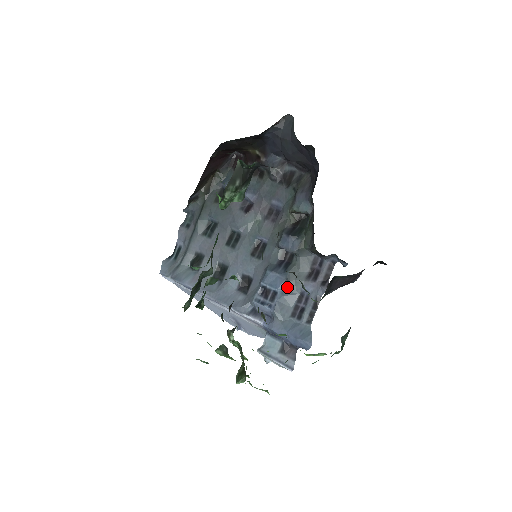
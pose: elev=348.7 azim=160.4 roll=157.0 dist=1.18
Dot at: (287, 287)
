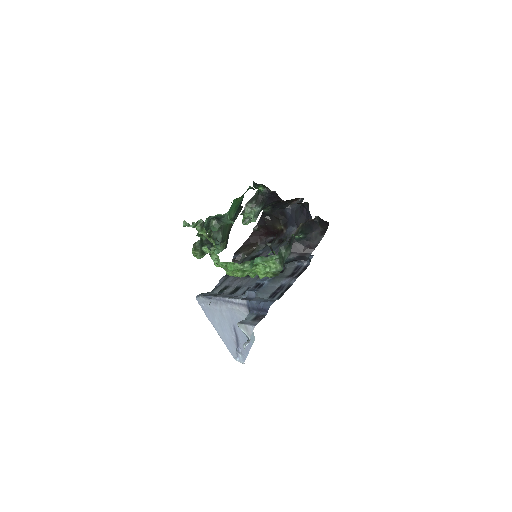
Dot at: (272, 281)
